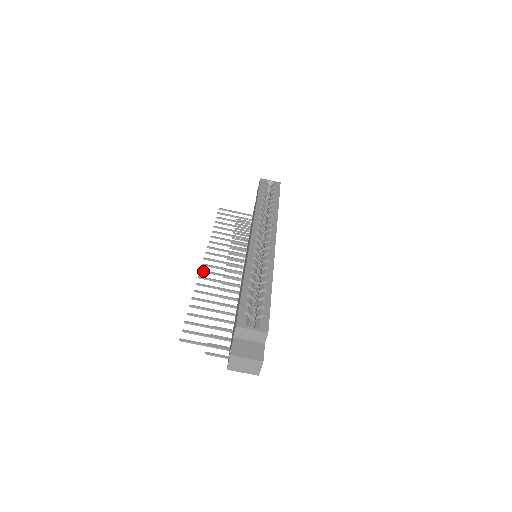
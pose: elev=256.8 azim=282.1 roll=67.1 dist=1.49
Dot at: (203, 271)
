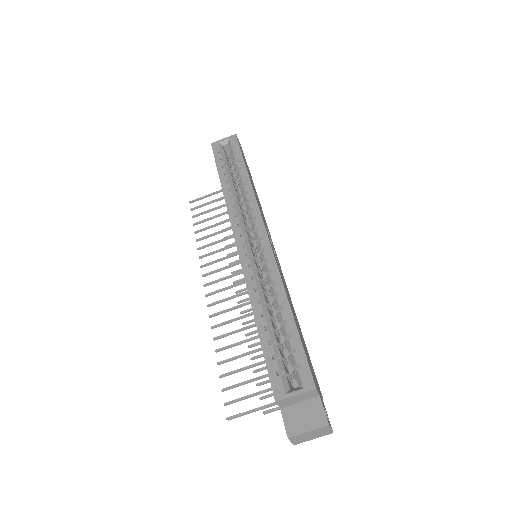
Dot at: (210, 305)
